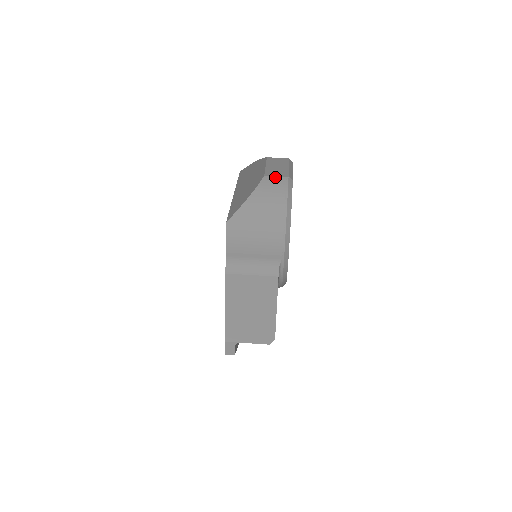
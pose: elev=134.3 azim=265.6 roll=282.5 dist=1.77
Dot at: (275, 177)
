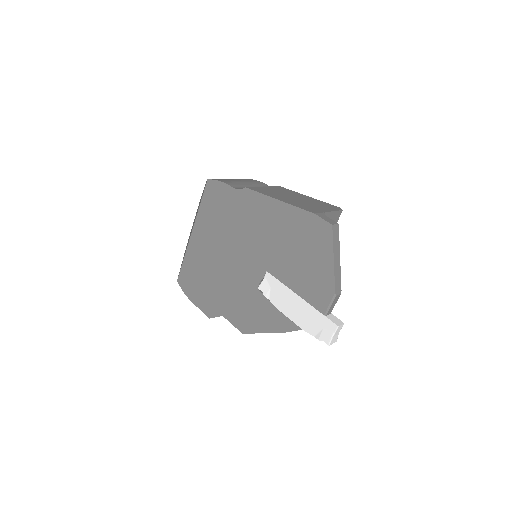
Dot at: occluded
